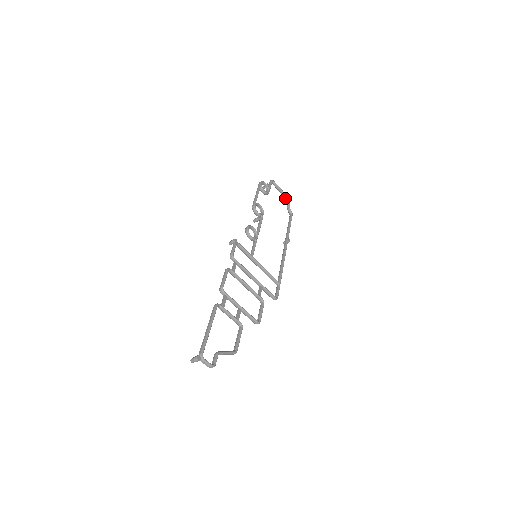
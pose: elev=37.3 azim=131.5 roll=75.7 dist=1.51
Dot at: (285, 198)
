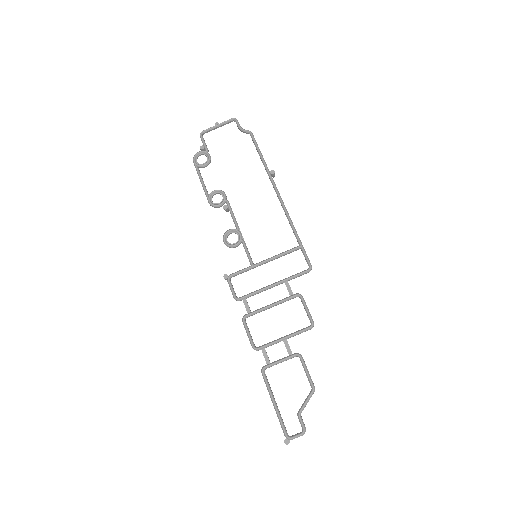
Dot at: occluded
